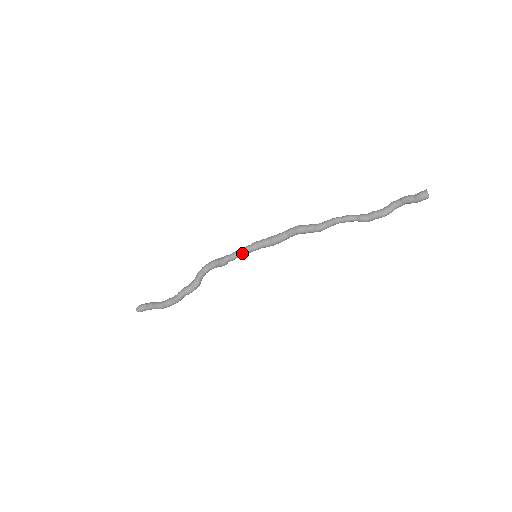
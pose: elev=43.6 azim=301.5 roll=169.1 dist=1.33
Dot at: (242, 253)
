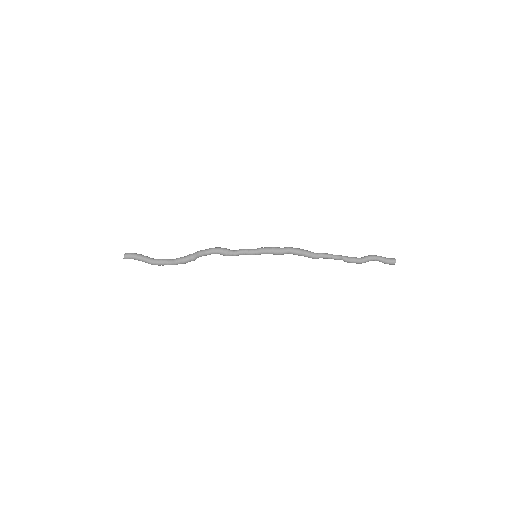
Dot at: occluded
